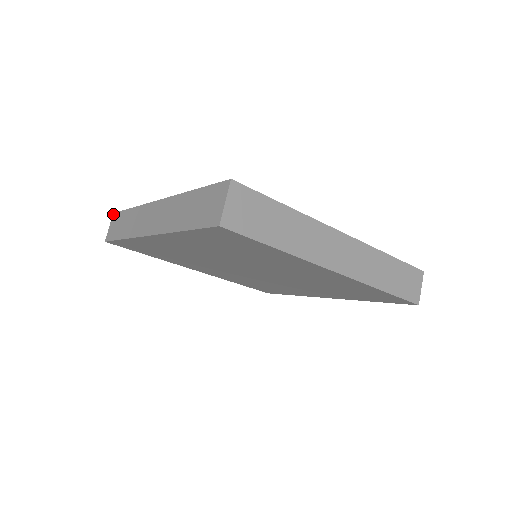
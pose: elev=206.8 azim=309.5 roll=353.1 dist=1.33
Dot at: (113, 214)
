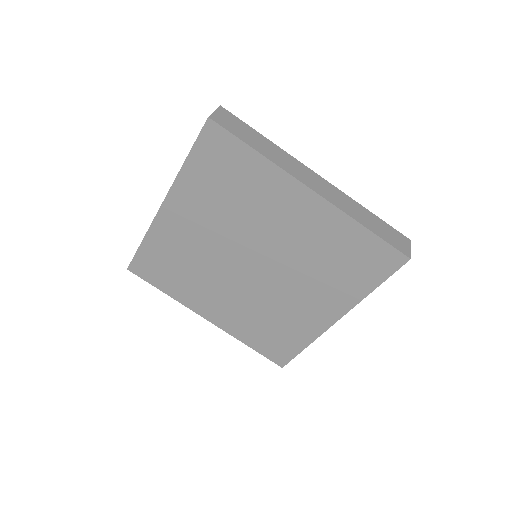
Dot at: occluded
